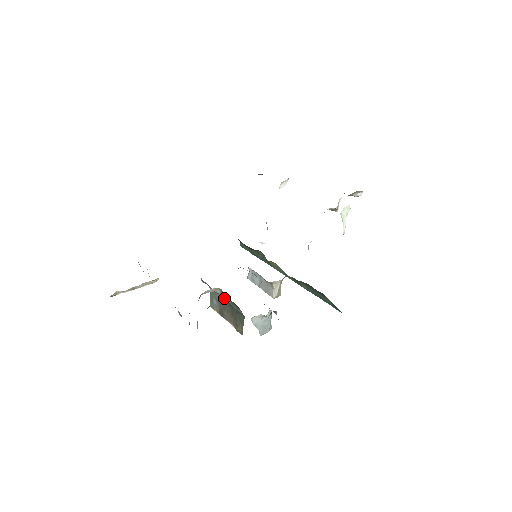
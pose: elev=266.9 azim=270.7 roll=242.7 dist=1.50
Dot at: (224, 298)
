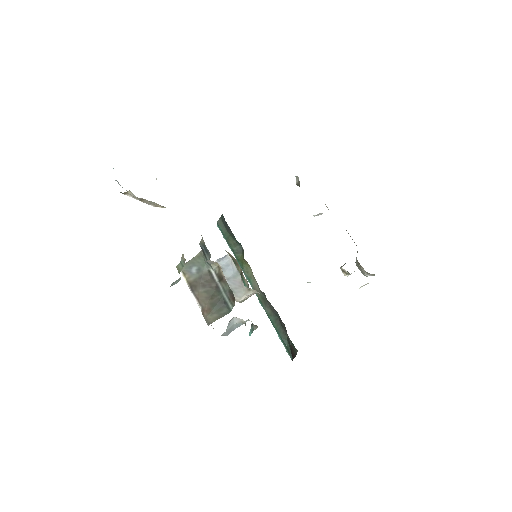
Dot at: (215, 277)
